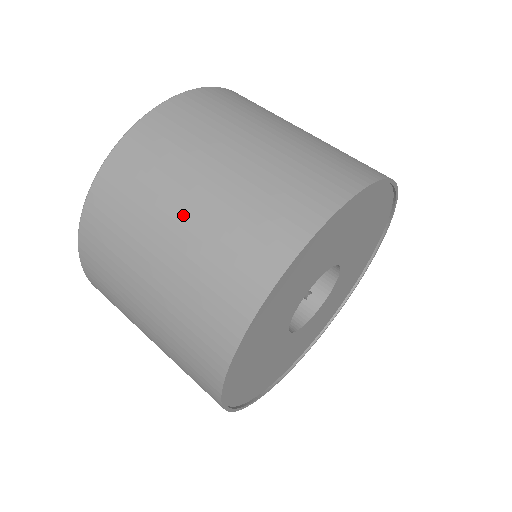
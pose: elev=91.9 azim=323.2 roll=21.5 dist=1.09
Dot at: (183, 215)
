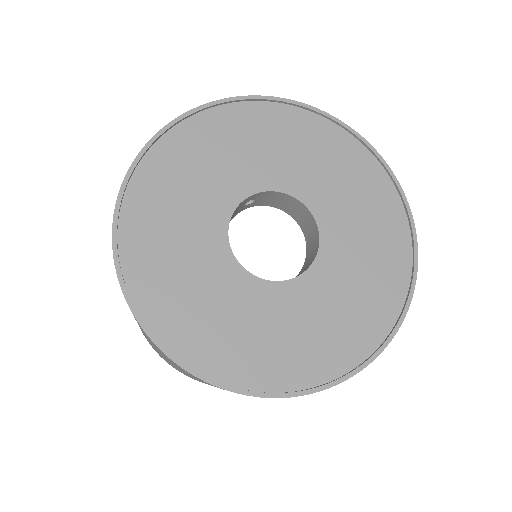
Dot at: occluded
